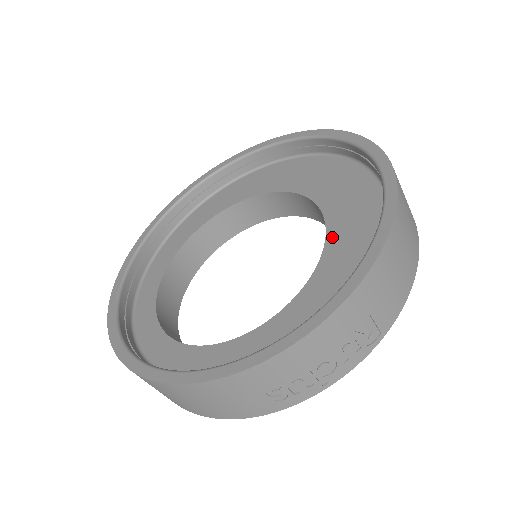
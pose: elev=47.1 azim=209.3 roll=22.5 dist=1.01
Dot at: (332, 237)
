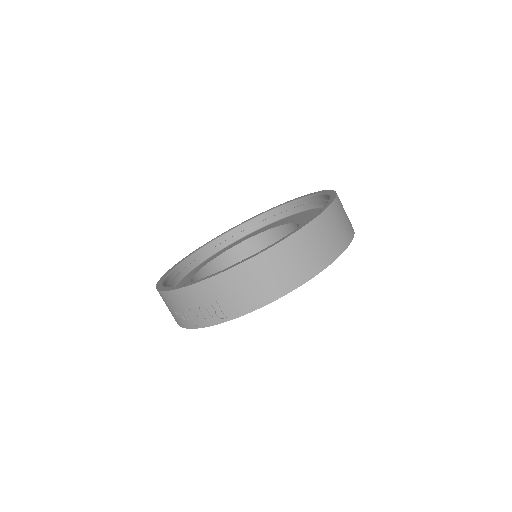
Dot at: occluded
